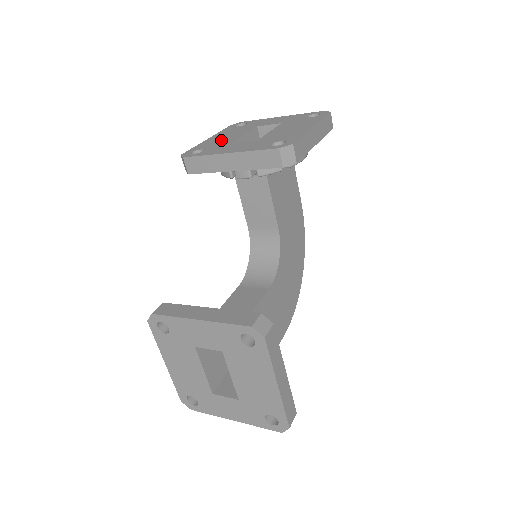
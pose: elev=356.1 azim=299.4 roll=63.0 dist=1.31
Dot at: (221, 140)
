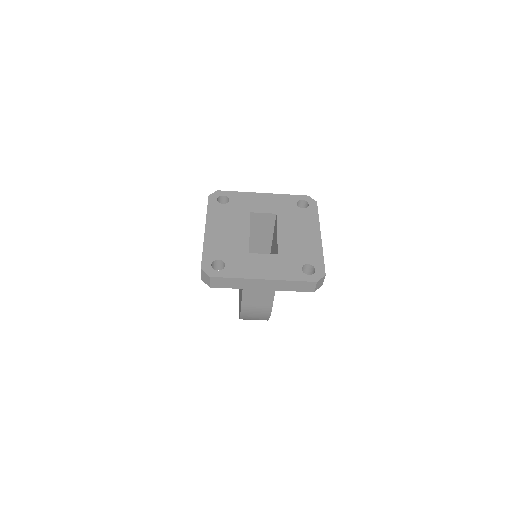
Dot at: occluded
